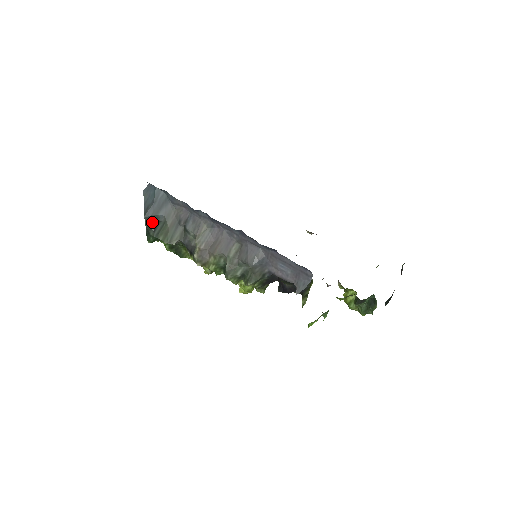
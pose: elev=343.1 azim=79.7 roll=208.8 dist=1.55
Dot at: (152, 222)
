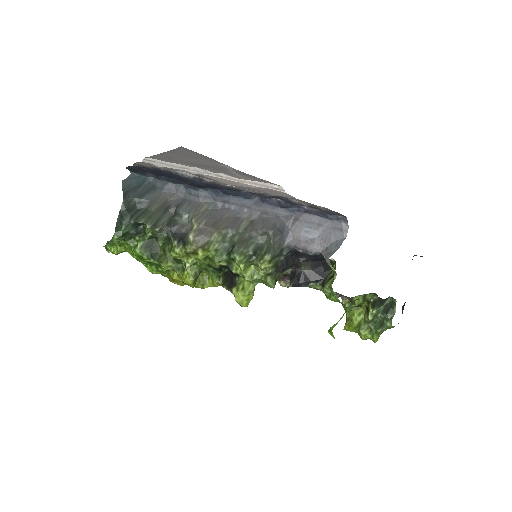
Dot at: (130, 207)
